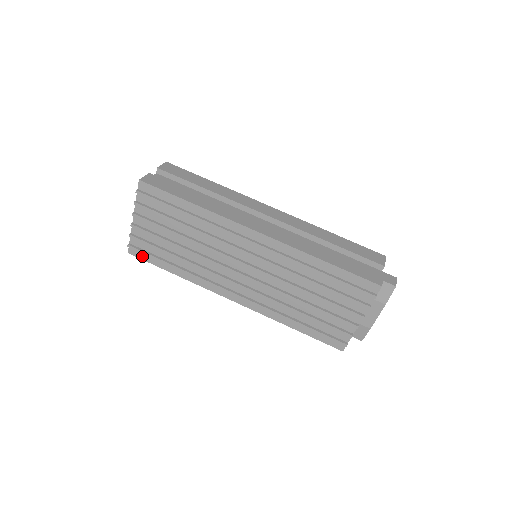
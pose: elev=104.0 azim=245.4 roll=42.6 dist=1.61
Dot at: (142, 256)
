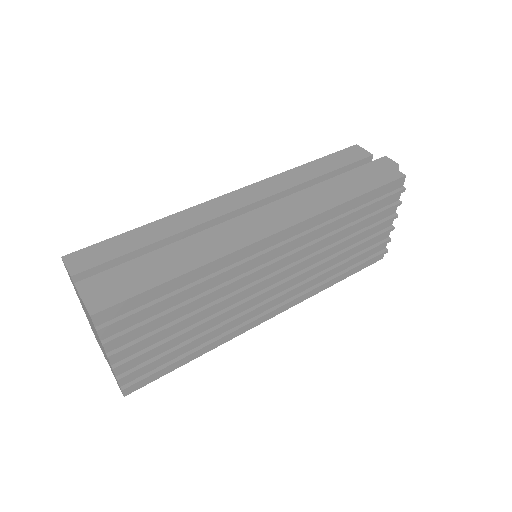
Dot at: (145, 382)
